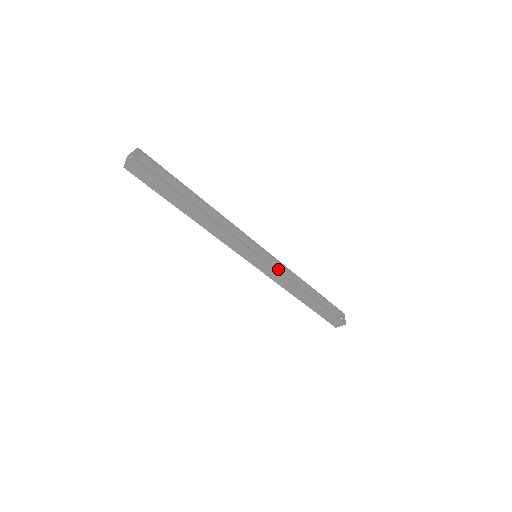
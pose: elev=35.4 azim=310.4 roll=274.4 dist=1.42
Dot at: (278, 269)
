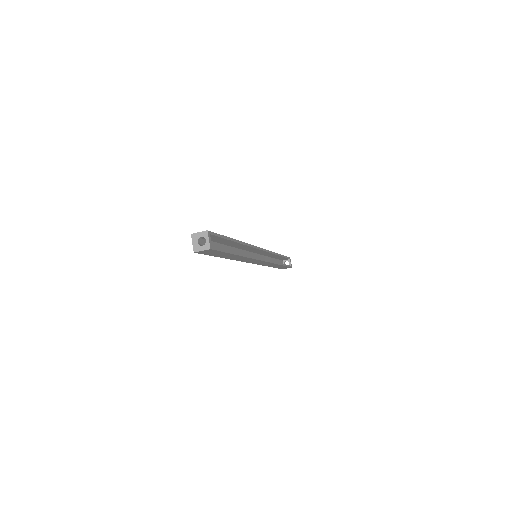
Dot at: (264, 254)
